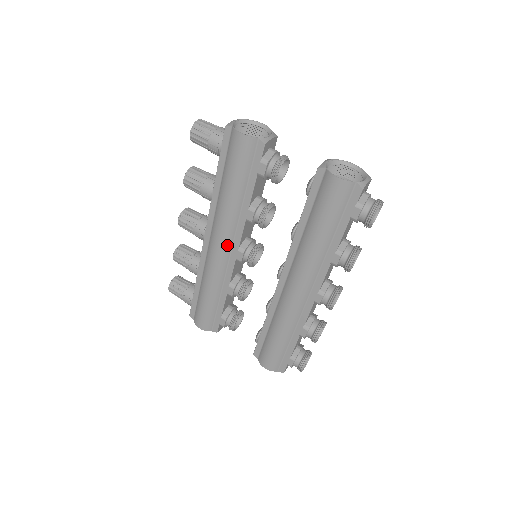
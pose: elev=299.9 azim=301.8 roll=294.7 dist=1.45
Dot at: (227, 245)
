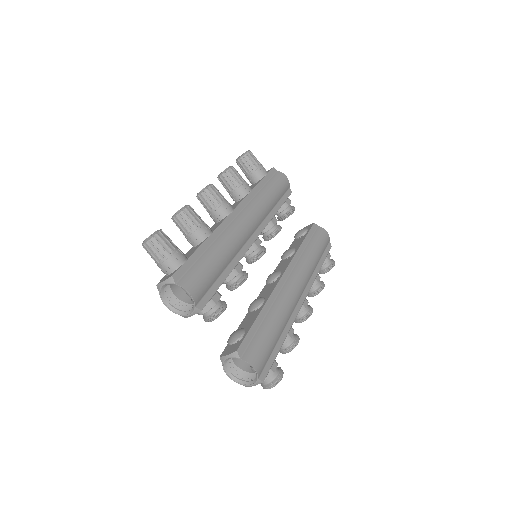
Dot at: occluded
